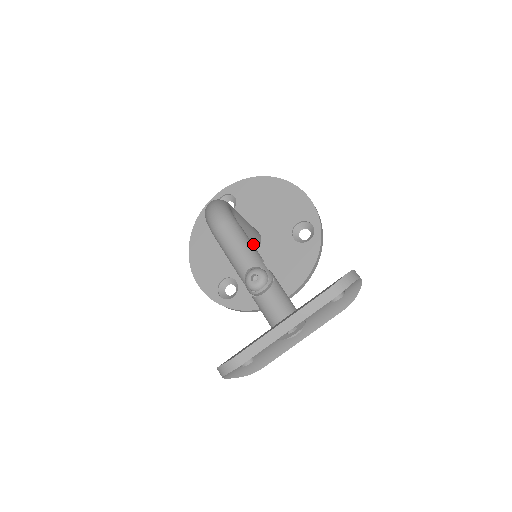
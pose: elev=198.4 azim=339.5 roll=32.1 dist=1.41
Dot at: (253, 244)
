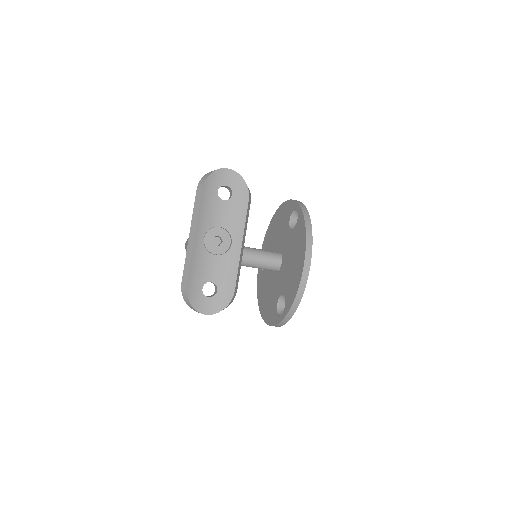
Dot at: (272, 260)
